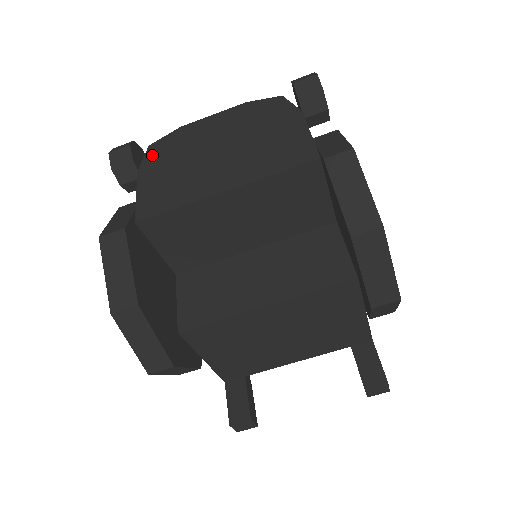
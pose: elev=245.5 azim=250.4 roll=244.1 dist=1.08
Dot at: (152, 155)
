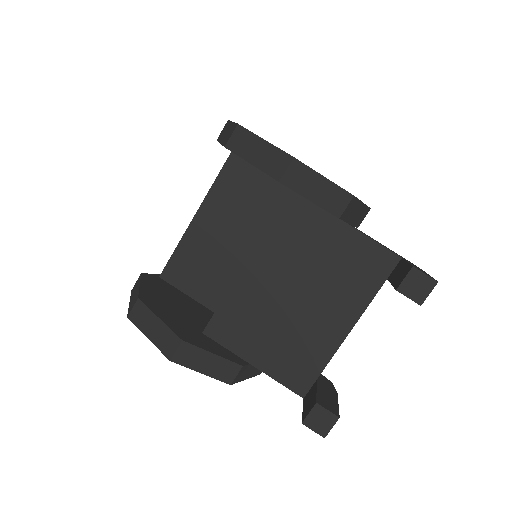
Dot at: occluded
